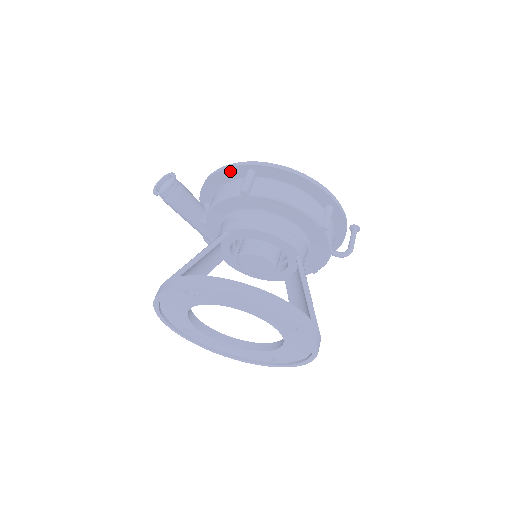
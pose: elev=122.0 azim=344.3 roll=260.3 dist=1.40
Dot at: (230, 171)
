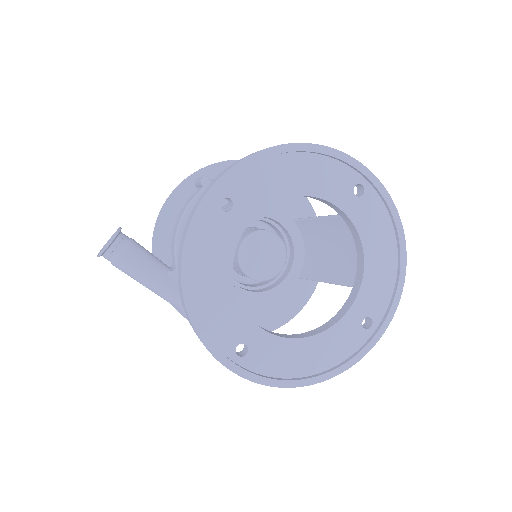
Dot at: (177, 195)
